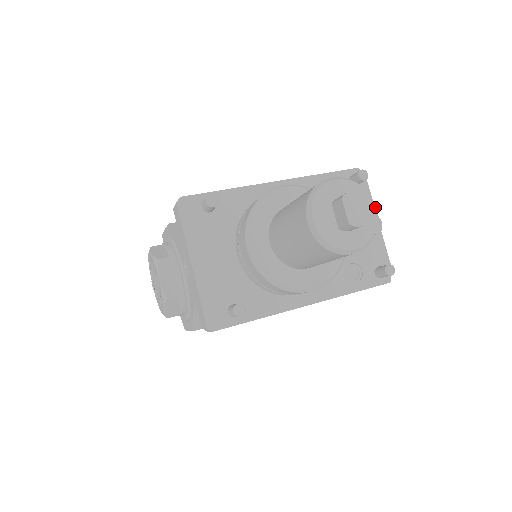
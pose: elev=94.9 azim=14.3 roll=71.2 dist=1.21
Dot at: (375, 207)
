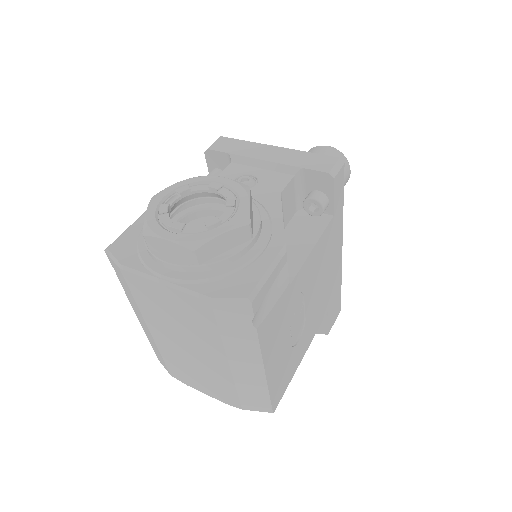
Dot at: occluded
